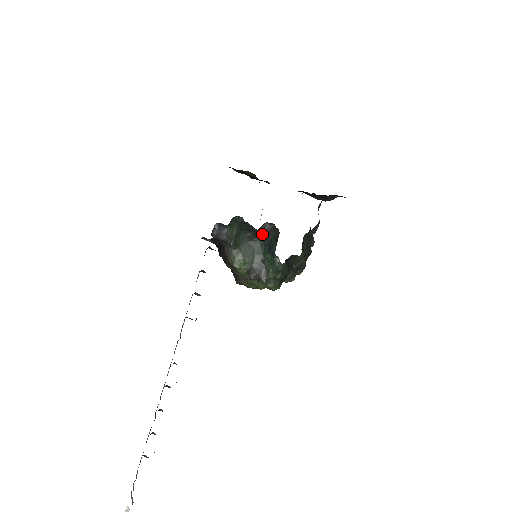
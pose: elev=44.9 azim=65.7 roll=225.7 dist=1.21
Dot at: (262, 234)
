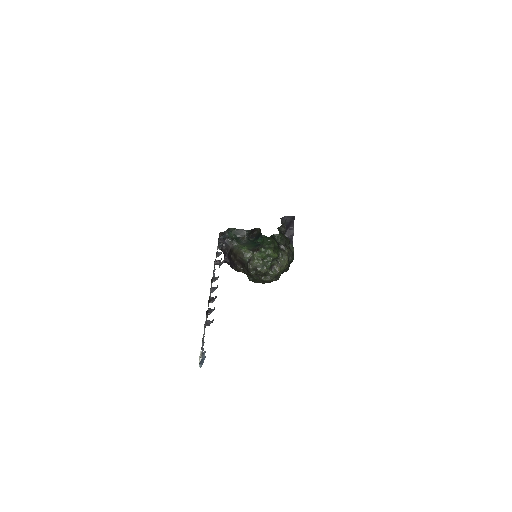
Dot at: (252, 239)
